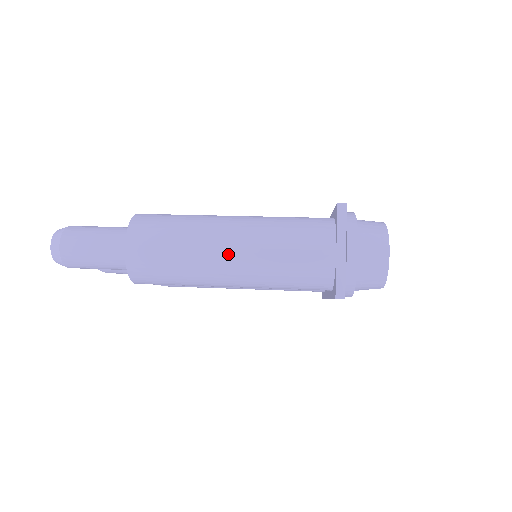
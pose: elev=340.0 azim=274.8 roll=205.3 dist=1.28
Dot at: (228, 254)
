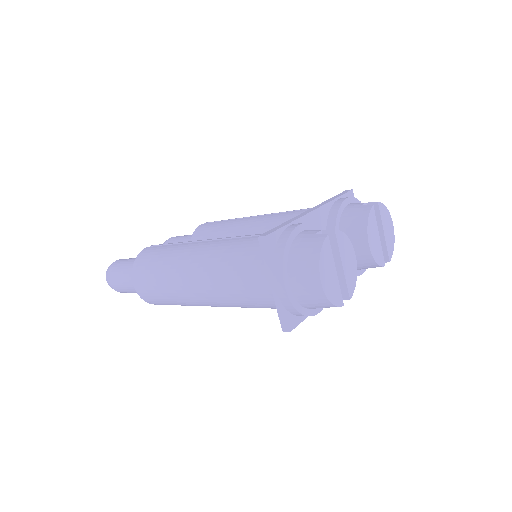
Dot at: (194, 291)
